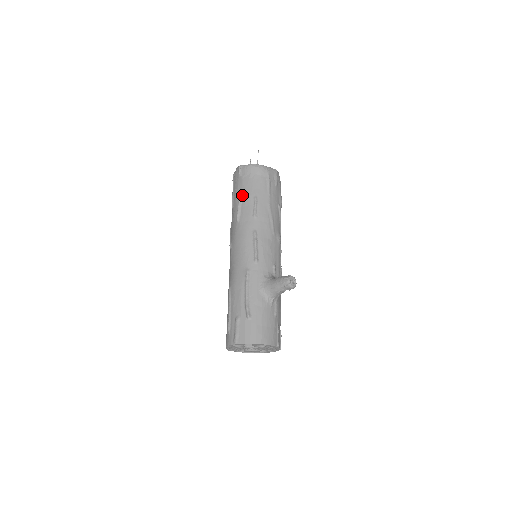
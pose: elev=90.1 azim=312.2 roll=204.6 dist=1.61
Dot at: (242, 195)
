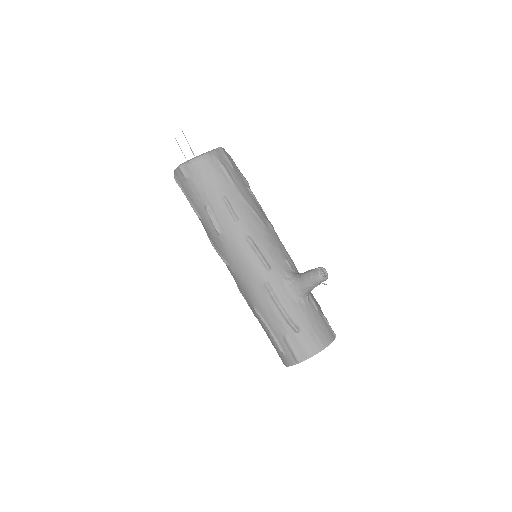
Dot at: (206, 201)
